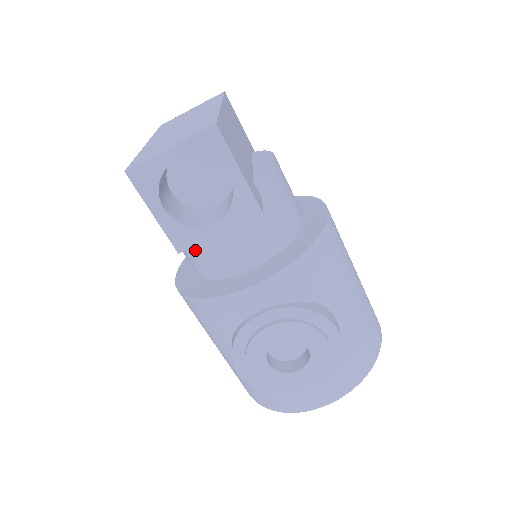
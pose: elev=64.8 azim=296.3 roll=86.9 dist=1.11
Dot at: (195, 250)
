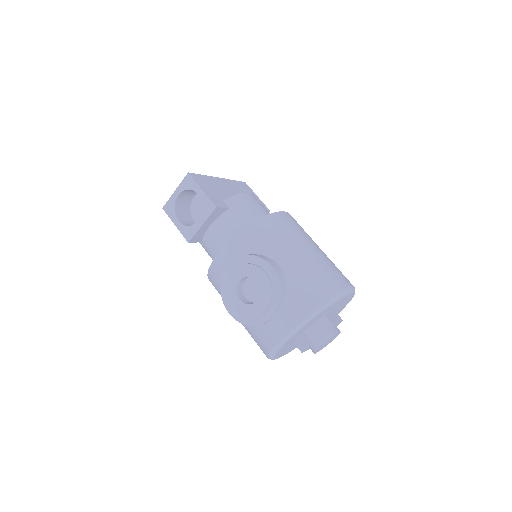
Dot at: (208, 248)
